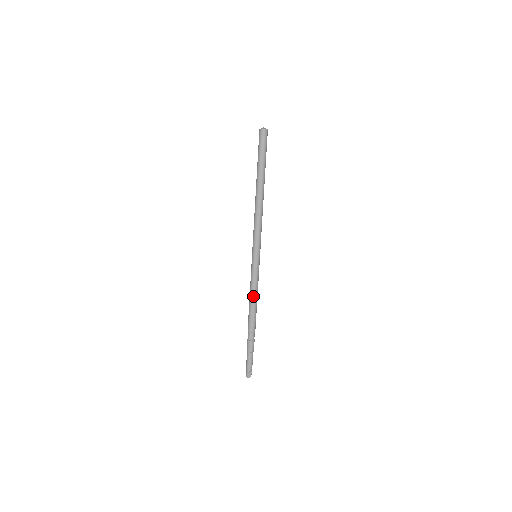
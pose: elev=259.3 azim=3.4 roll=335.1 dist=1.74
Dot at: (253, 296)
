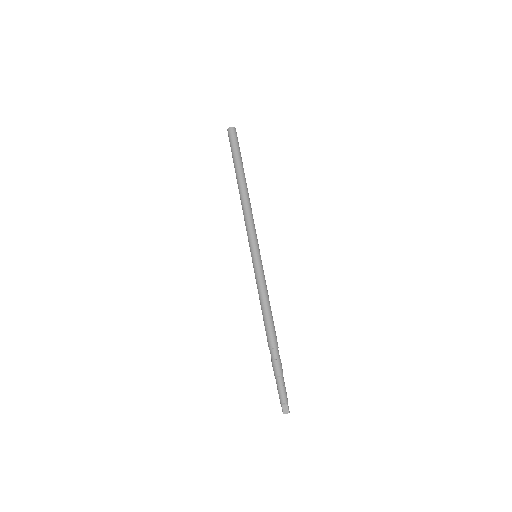
Dot at: (262, 302)
